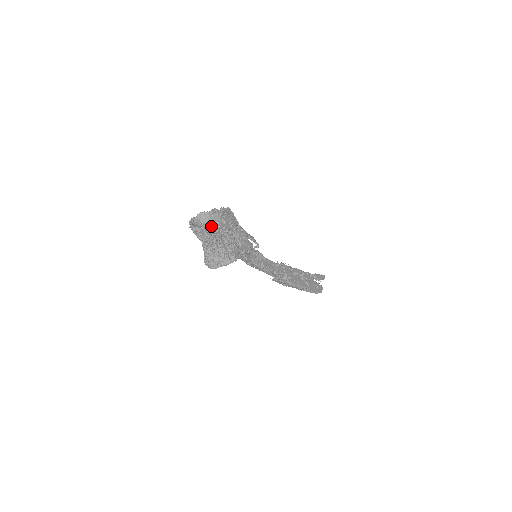
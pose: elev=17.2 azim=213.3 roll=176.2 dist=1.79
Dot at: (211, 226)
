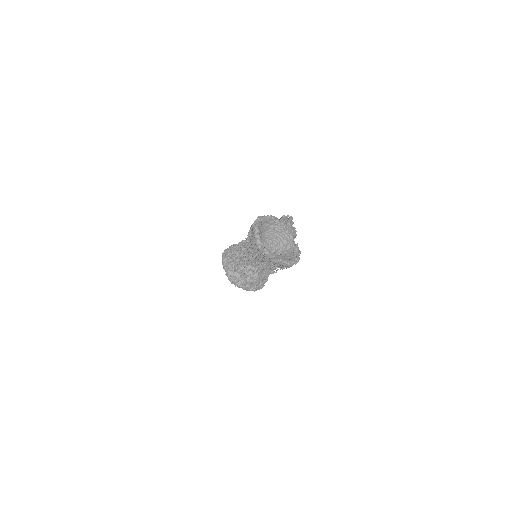
Dot at: (285, 263)
